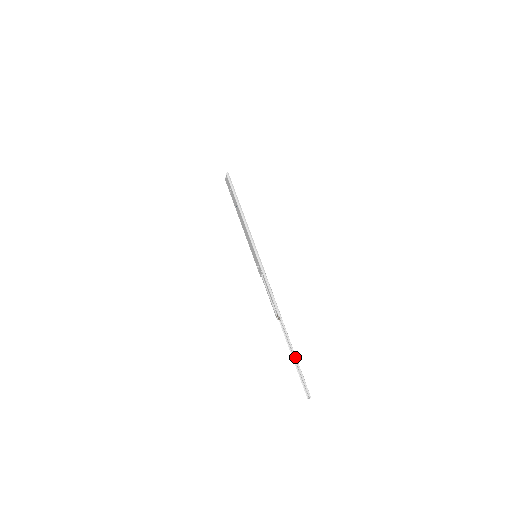
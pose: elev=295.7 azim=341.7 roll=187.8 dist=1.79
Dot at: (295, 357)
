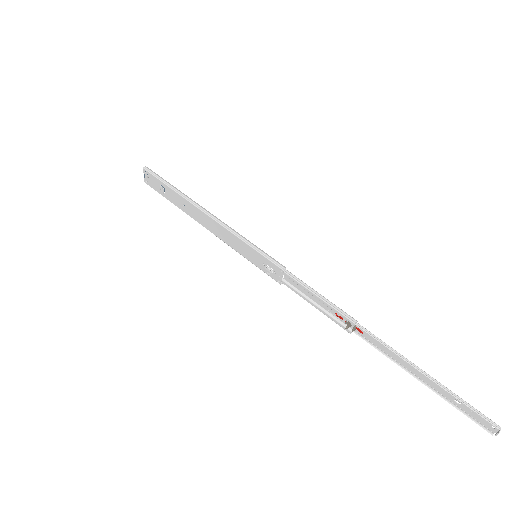
Dot at: (425, 374)
